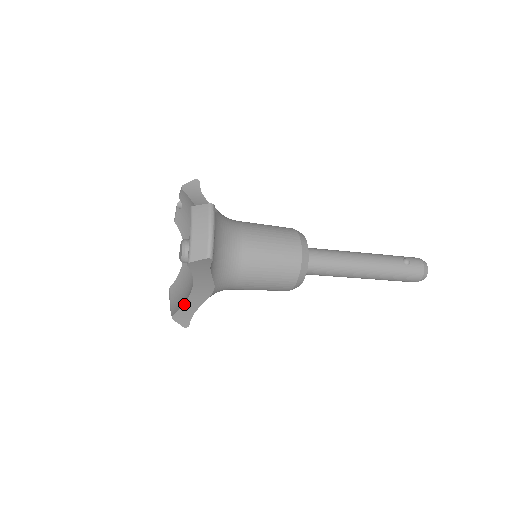
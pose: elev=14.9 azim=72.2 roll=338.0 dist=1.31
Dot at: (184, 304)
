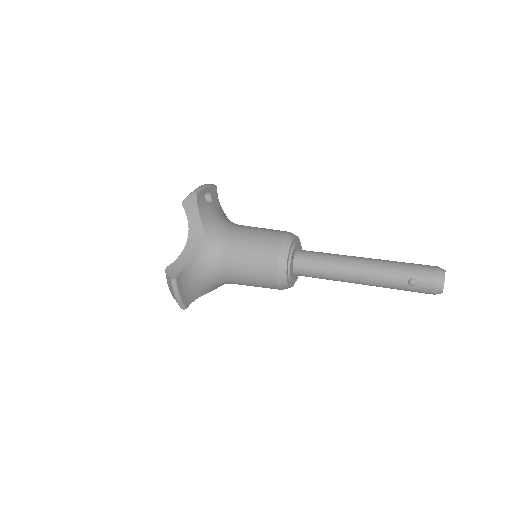
Dot at: occluded
